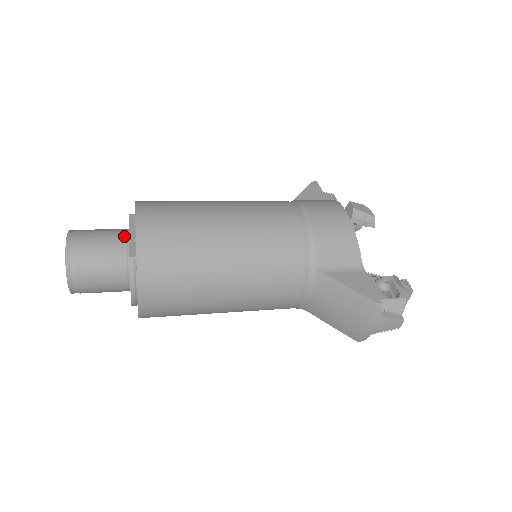
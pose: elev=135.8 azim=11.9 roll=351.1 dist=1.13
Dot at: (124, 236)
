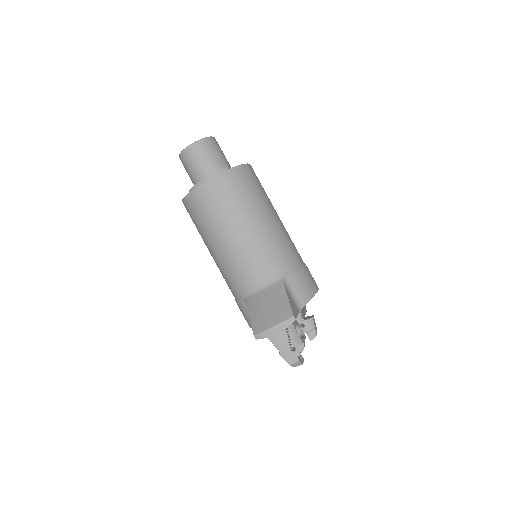
Dot at: occluded
